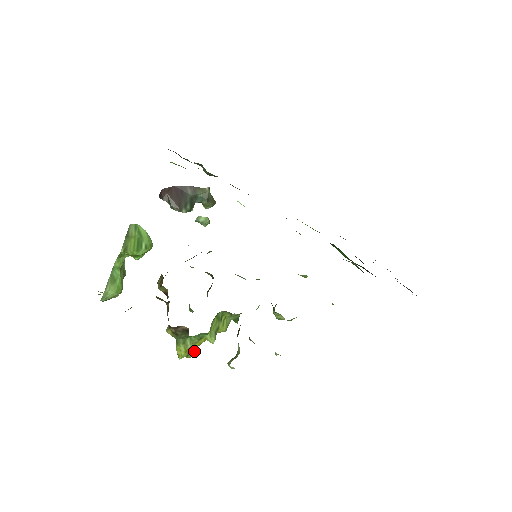
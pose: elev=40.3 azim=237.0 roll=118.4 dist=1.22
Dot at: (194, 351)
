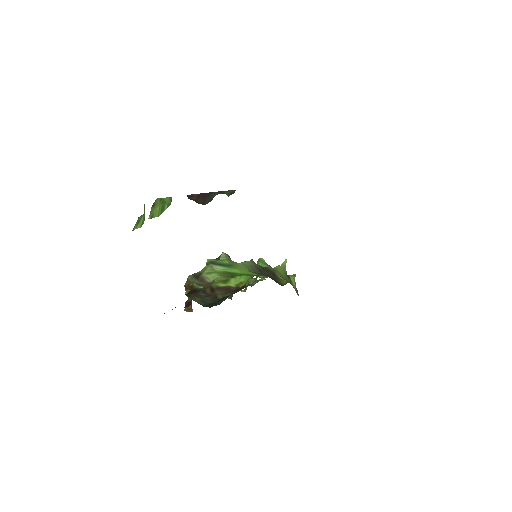
Dot at: occluded
